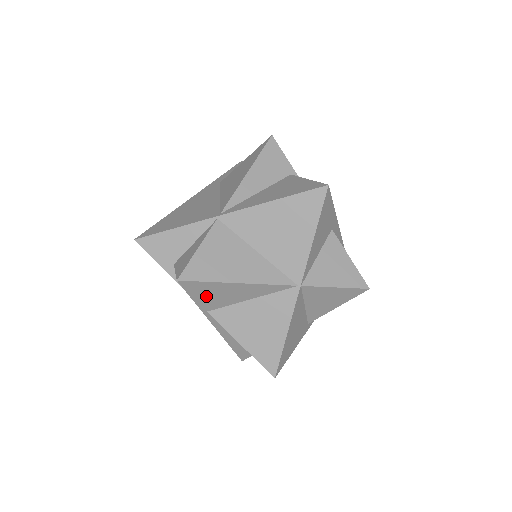
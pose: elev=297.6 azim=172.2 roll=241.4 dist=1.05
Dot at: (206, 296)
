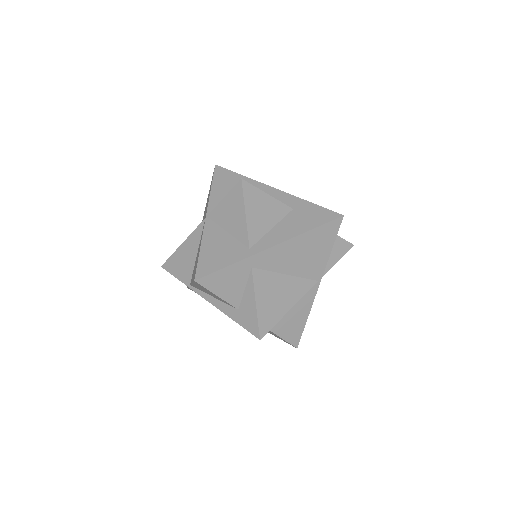
Dot at: (179, 270)
